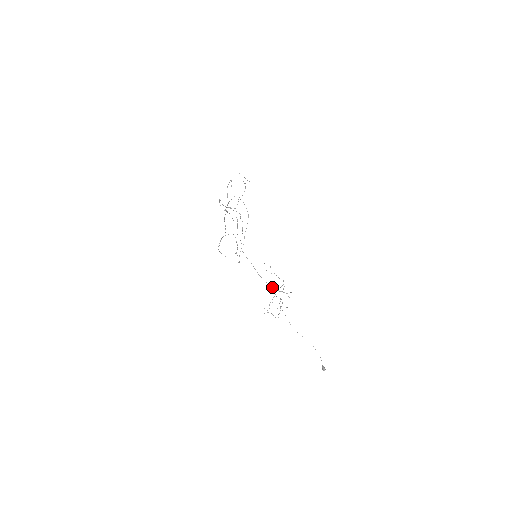
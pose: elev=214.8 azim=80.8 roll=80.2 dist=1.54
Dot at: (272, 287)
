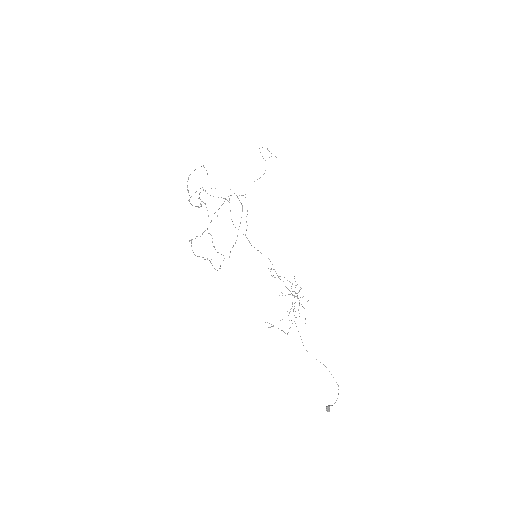
Dot at: (292, 291)
